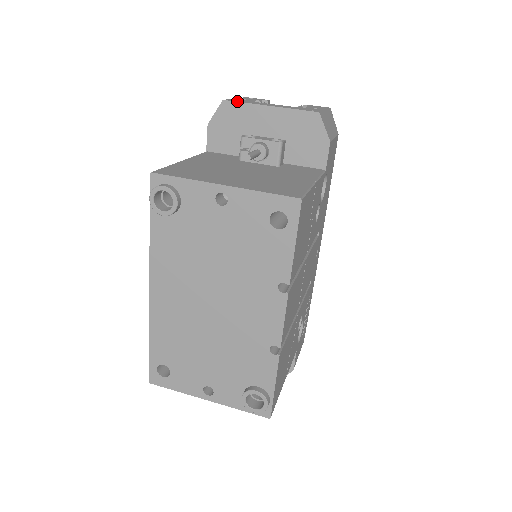
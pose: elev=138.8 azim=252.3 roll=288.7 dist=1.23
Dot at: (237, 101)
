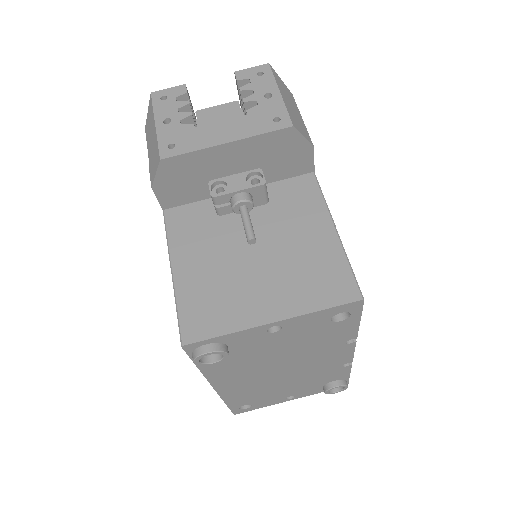
Dot at: (179, 152)
